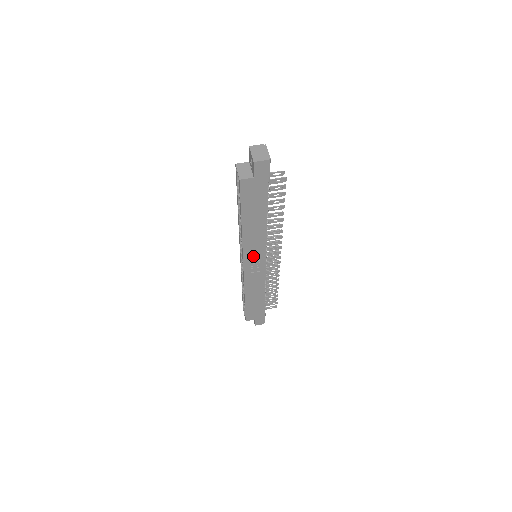
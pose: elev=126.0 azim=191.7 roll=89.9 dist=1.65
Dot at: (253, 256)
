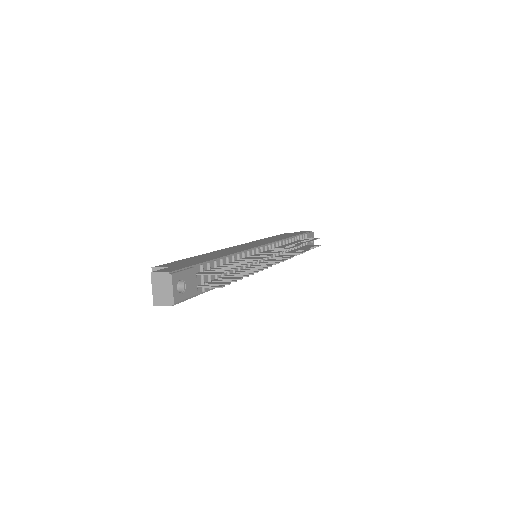
Dot at: occluded
